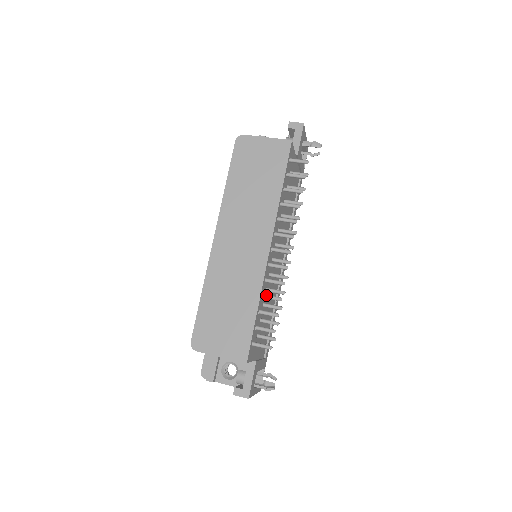
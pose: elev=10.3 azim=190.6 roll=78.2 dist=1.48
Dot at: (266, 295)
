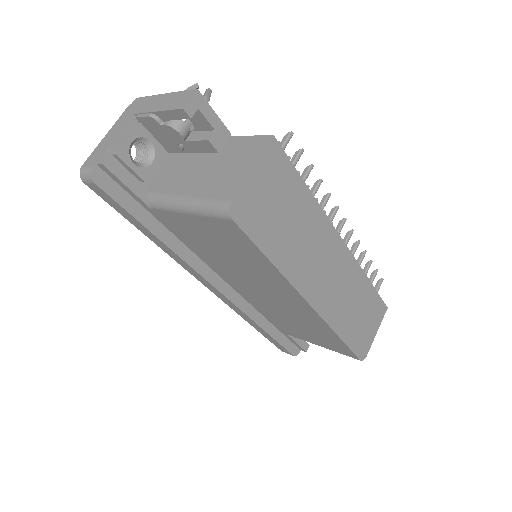
Dot at: occluded
